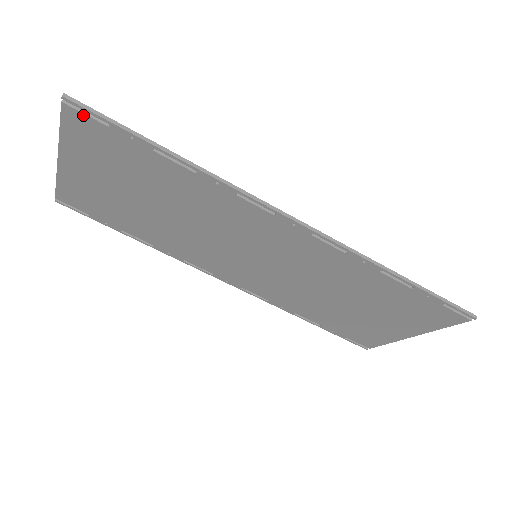
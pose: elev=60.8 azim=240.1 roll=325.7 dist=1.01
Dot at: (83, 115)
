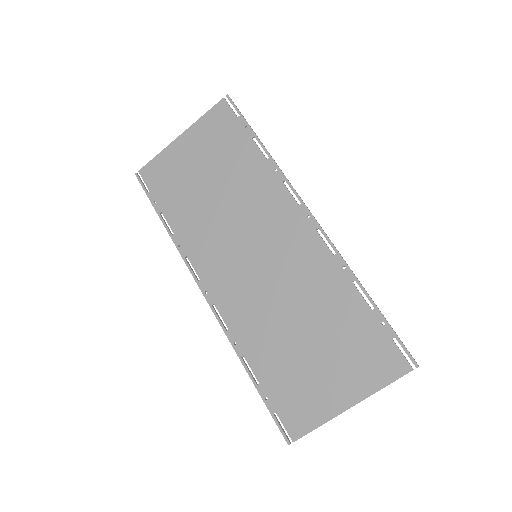
Dot at: (229, 108)
